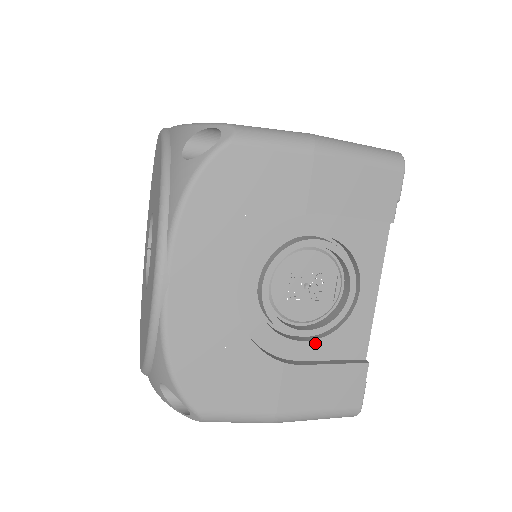
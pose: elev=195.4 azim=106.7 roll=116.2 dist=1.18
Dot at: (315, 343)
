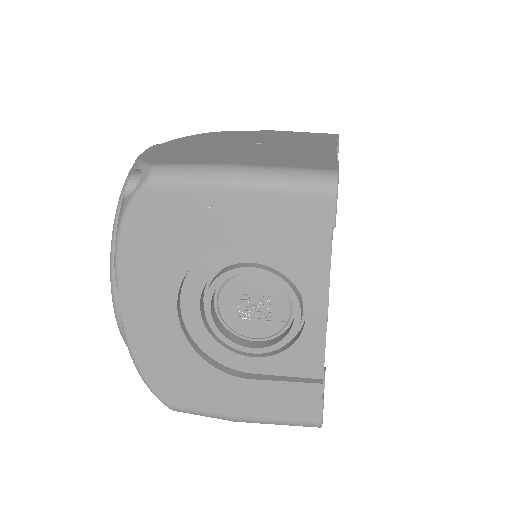
Dot at: (265, 360)
